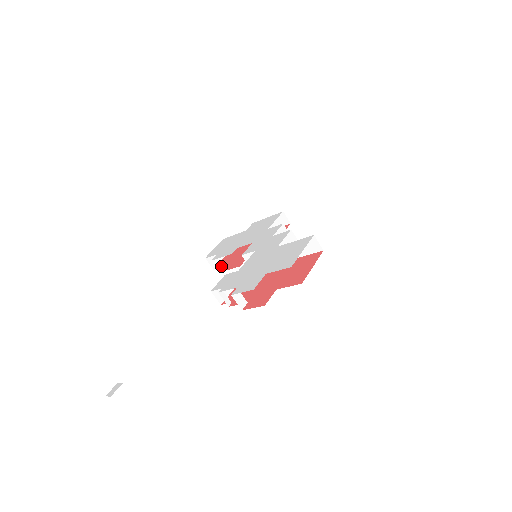
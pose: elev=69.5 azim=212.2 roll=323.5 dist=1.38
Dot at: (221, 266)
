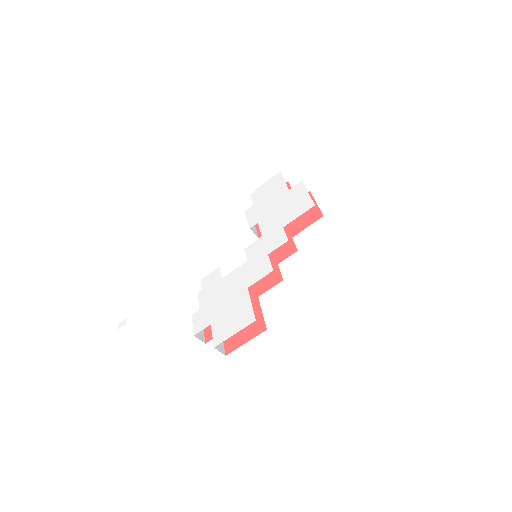
Dot at: occluded
